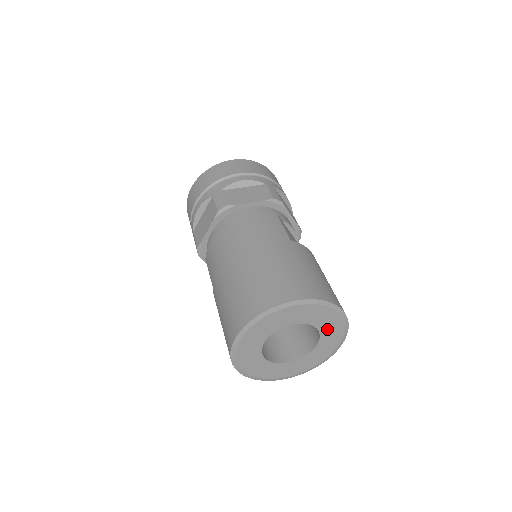
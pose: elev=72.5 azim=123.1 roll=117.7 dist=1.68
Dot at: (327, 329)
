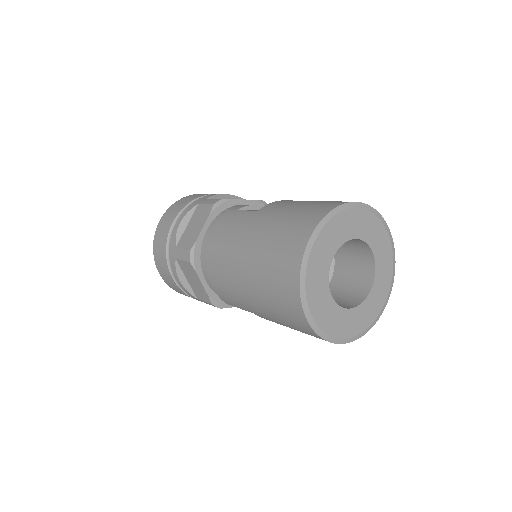
Dot at: (362, 230)
